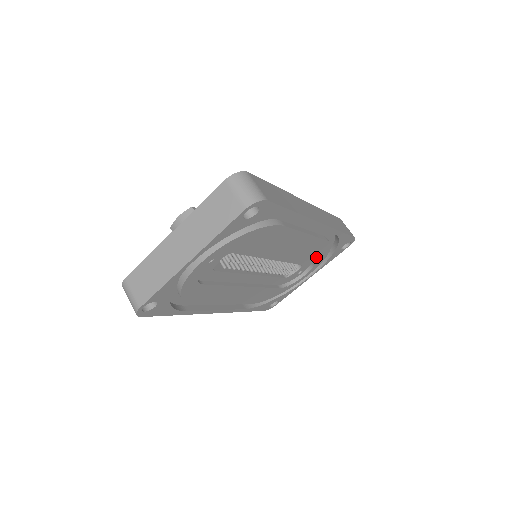
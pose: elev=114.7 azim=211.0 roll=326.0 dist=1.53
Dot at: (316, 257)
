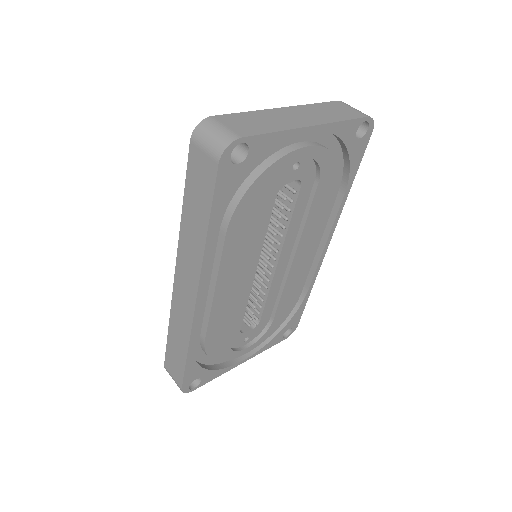
Dot at: (277, 317)
